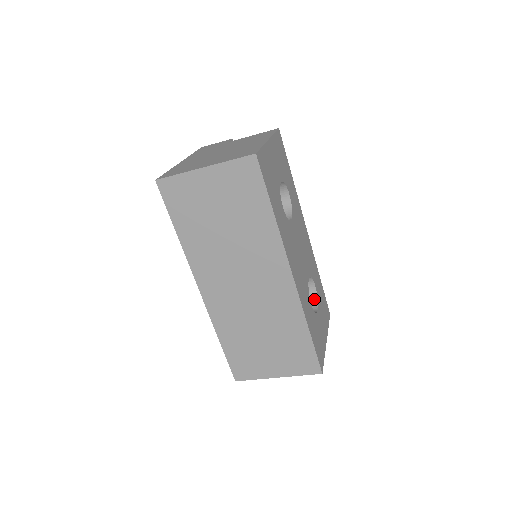
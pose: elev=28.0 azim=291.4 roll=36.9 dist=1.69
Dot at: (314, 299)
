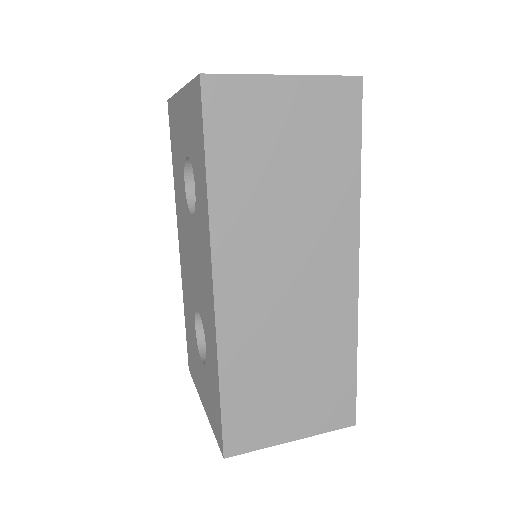
Dot at: occluded
